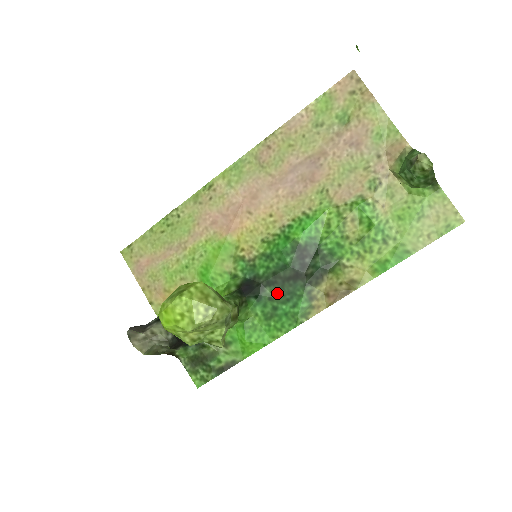
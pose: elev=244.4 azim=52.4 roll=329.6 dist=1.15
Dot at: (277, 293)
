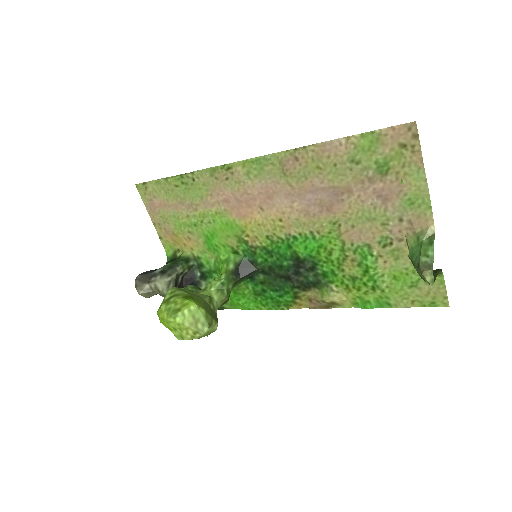
Dot at: (269, 282)
